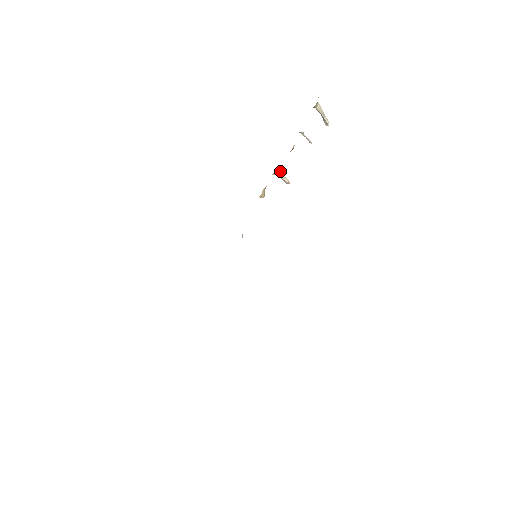
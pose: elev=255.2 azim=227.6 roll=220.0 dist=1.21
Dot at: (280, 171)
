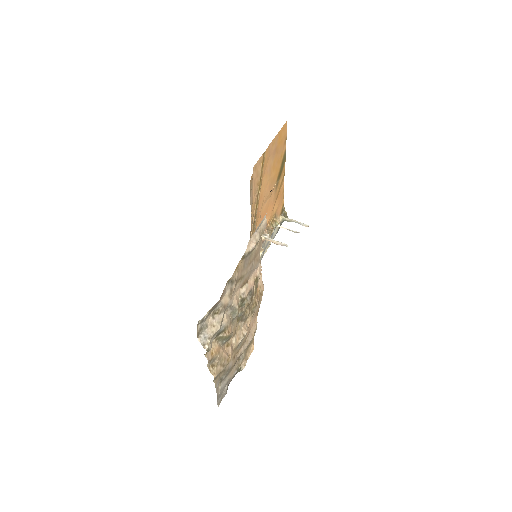
Dot at: (270, 239)
